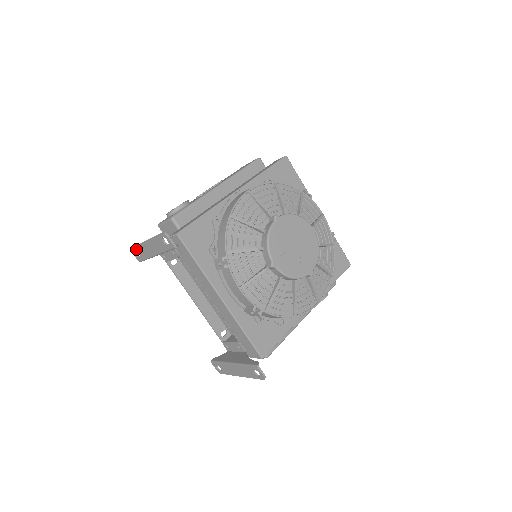
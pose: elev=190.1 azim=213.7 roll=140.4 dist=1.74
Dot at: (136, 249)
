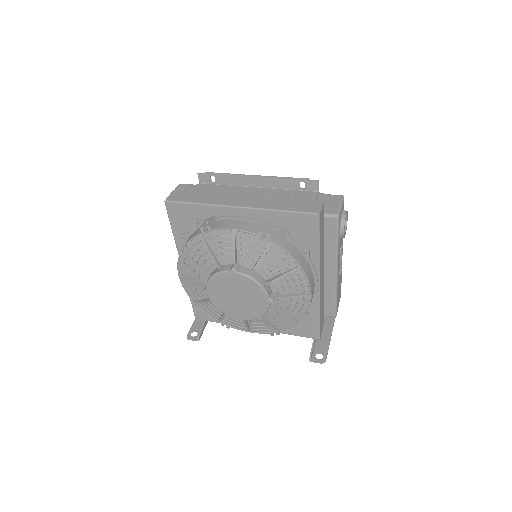
Dot at: occluded
